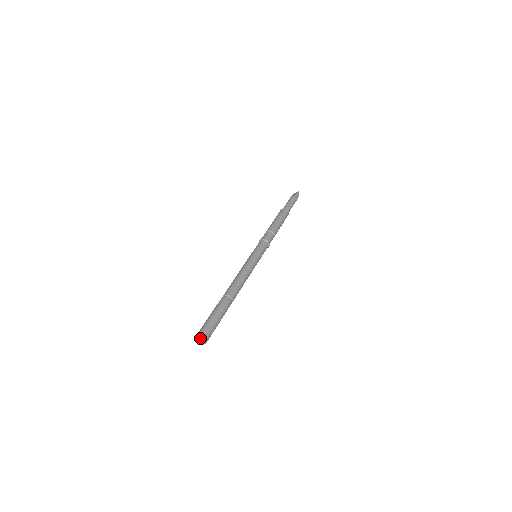
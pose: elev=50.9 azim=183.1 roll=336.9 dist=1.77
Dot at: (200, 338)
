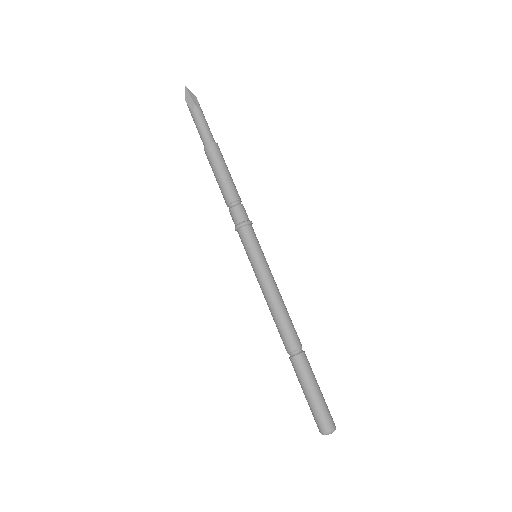
Dot at: occluded
